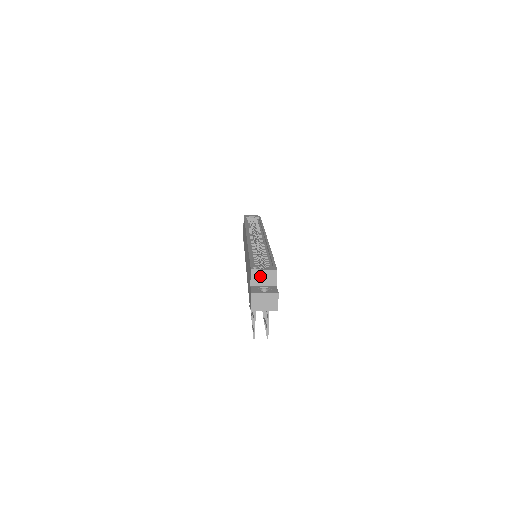
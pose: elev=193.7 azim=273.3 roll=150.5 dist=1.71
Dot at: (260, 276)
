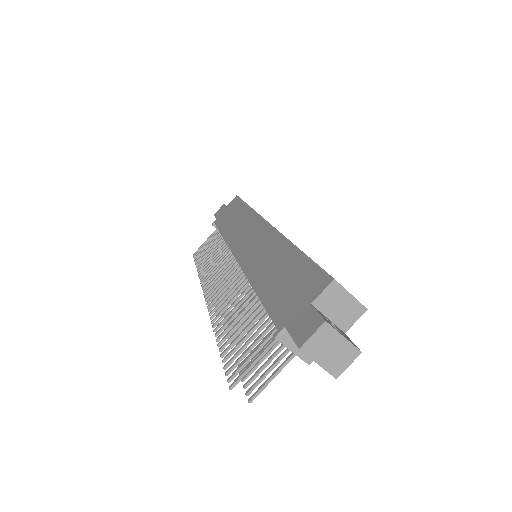
Dot at: (337, 300)
